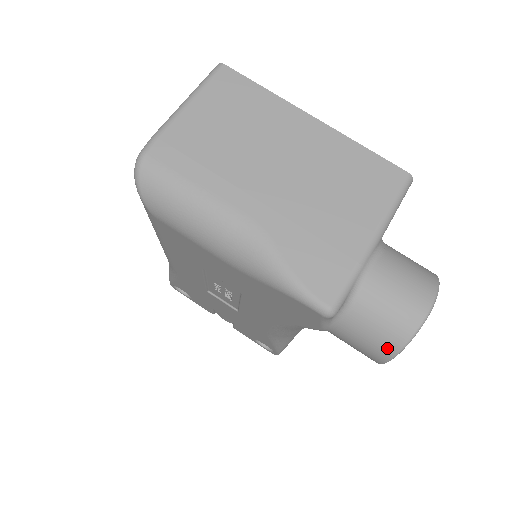
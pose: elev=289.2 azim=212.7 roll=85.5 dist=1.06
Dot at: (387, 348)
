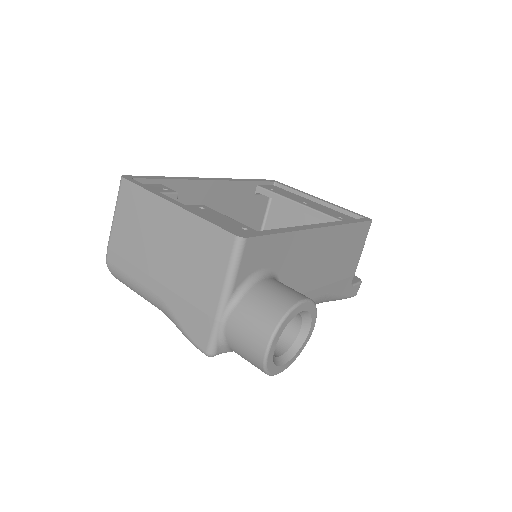
Dot at: occluded
